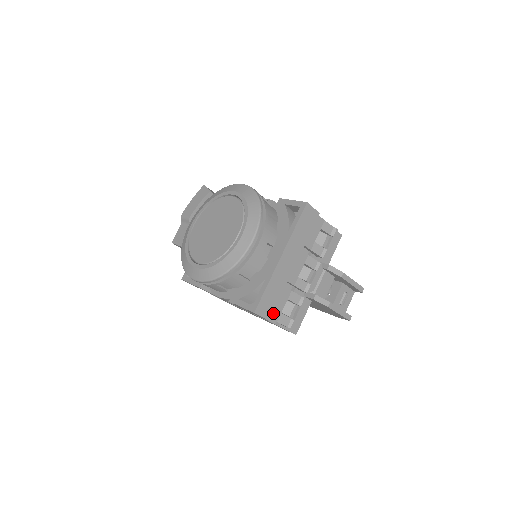
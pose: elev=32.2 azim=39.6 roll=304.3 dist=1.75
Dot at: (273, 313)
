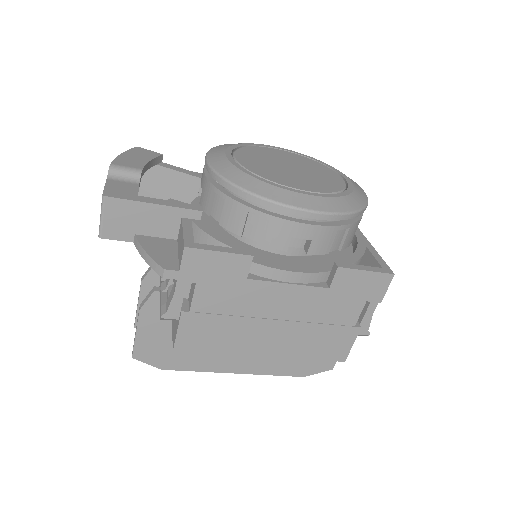
Dot at: occluded
